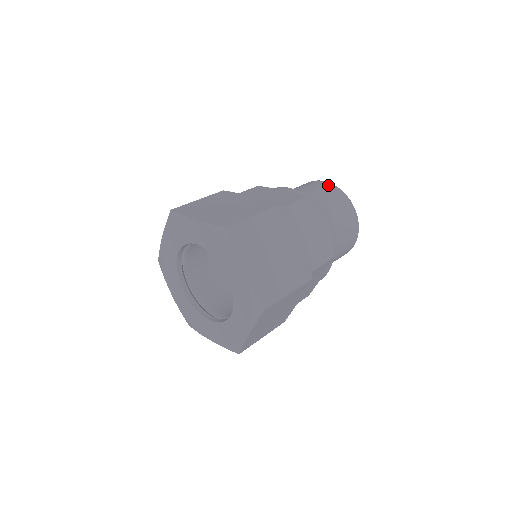
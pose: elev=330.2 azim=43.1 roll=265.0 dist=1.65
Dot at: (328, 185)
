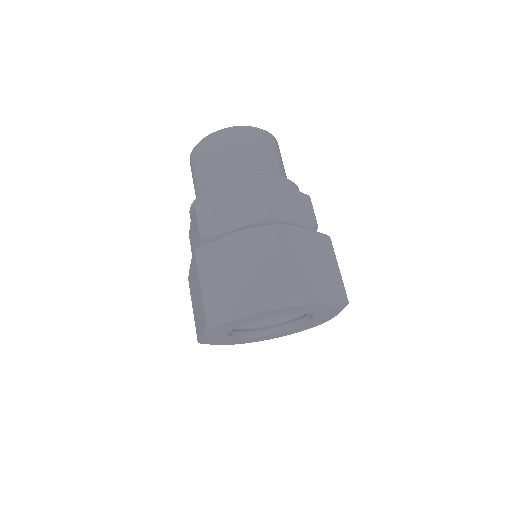
Dot at: (230, 134)
